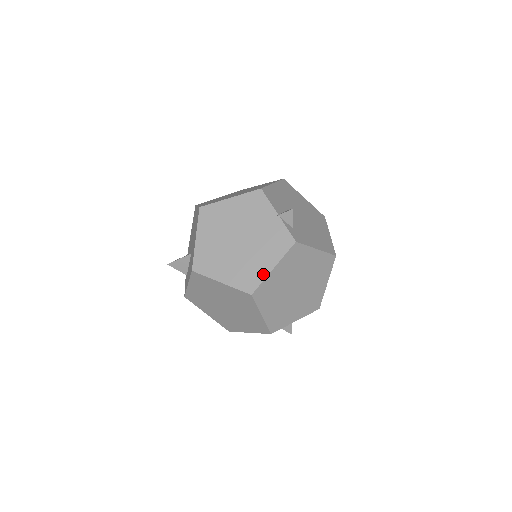
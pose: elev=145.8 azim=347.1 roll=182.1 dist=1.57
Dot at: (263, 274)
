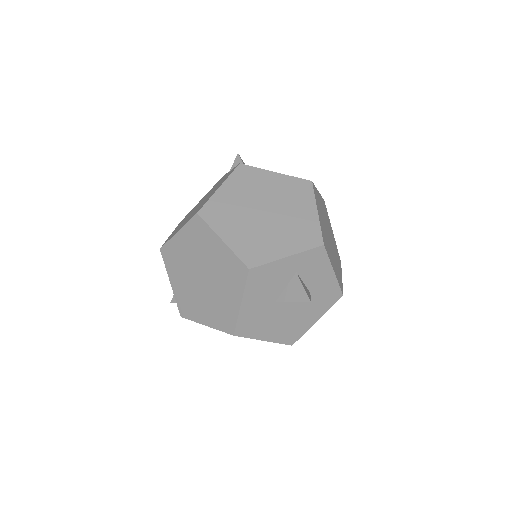
Dot at: (210, 197)
